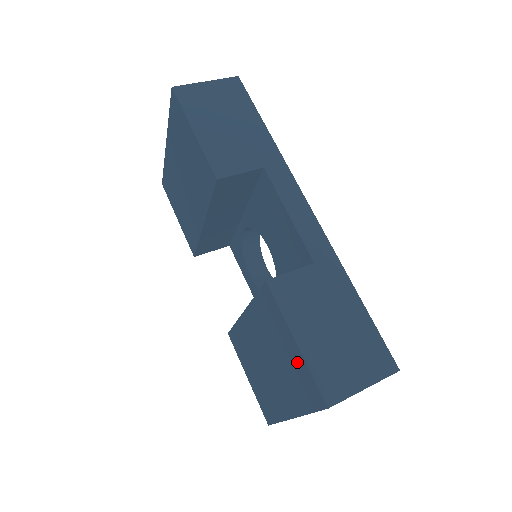
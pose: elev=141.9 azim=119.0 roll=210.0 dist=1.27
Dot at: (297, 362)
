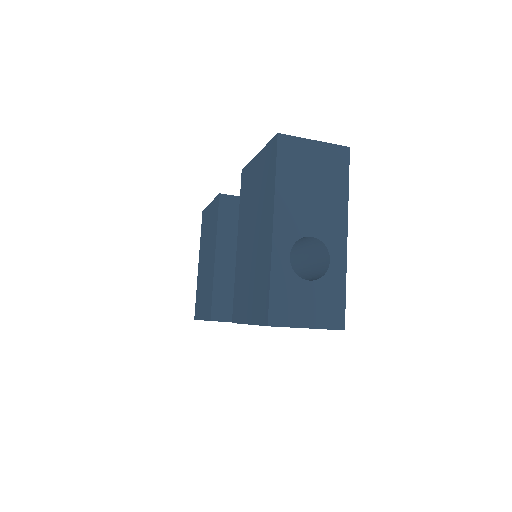
Dot at: (261, 164)
